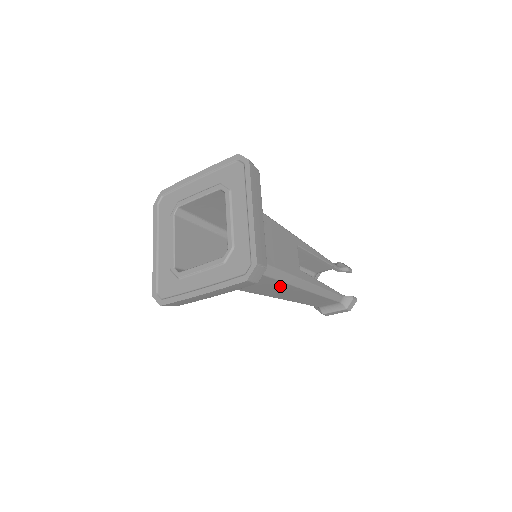
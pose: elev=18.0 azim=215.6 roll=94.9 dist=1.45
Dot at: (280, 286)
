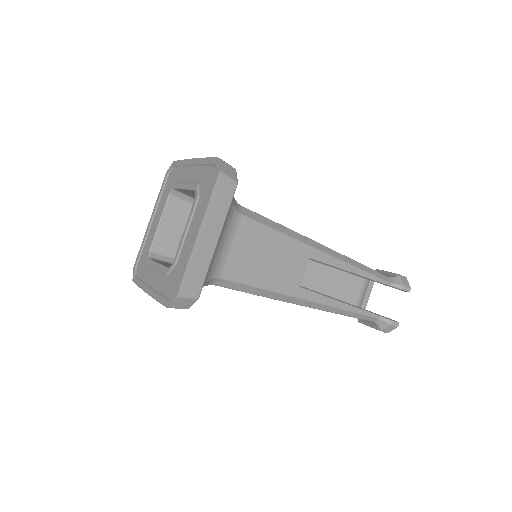
Dot at: occluded
